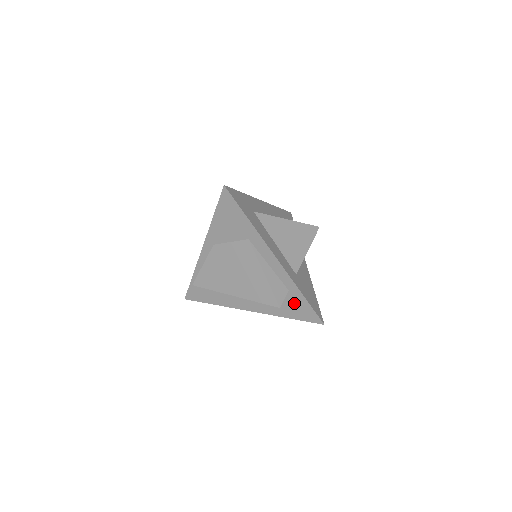
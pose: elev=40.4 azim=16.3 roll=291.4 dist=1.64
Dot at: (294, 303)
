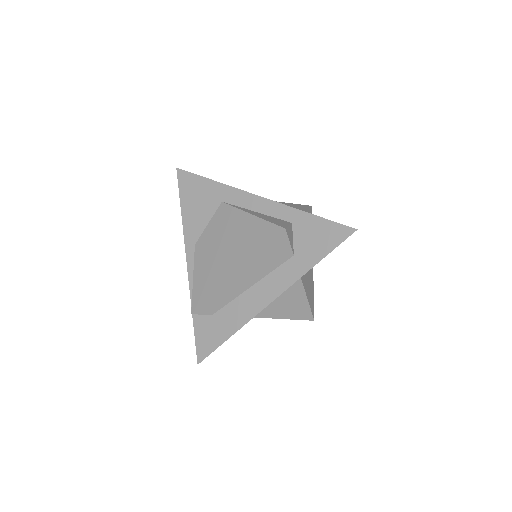
Dot at: (308, 235)
